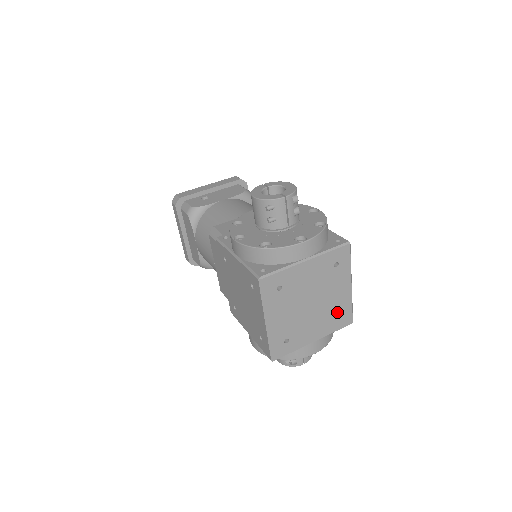
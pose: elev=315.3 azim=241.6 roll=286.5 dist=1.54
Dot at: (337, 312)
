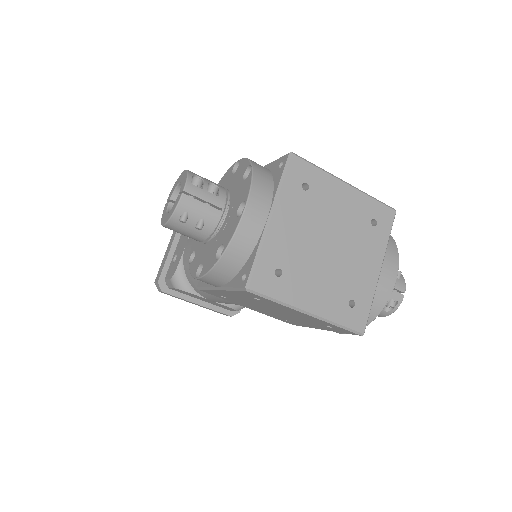
Dot at: (366, 222)
